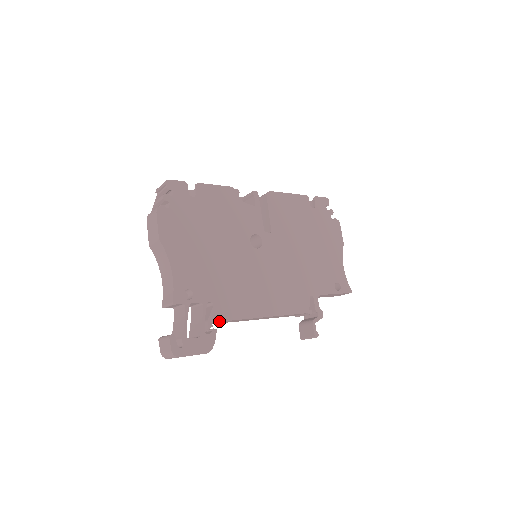
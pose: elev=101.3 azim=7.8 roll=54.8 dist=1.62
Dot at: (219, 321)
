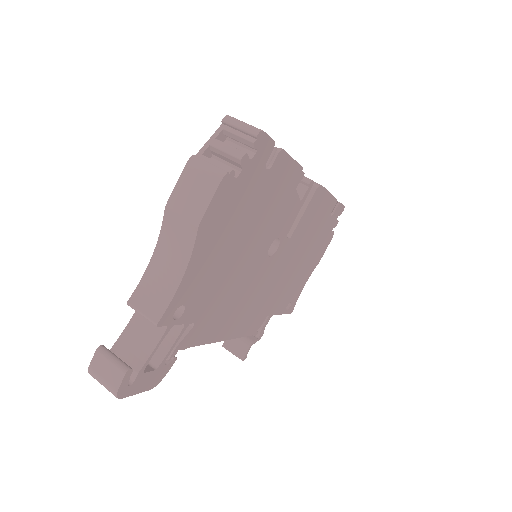
Dot at: (185, 347)
